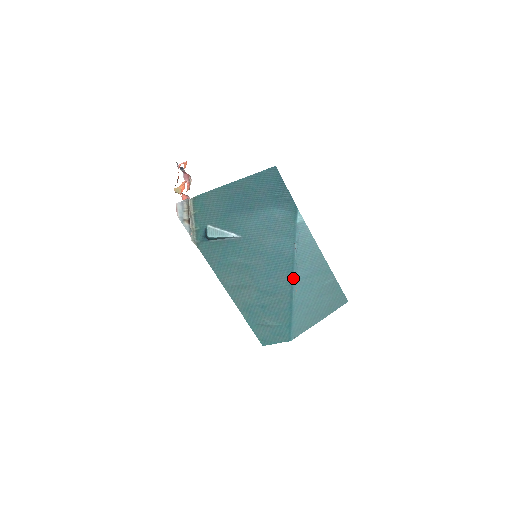
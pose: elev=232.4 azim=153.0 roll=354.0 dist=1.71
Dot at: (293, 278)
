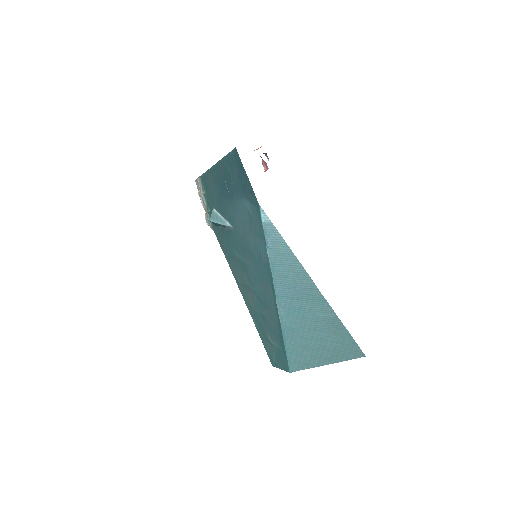
Dot at: (274, 292)
